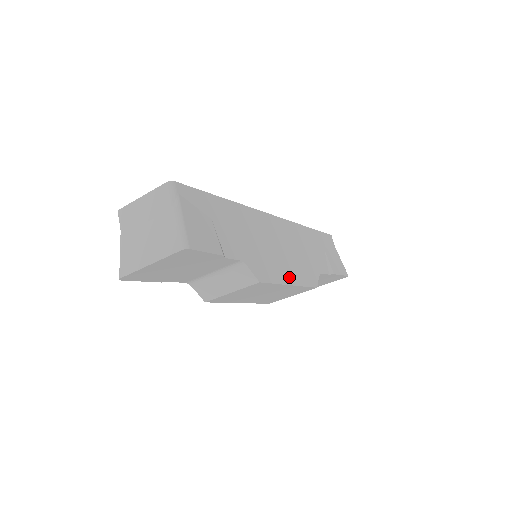
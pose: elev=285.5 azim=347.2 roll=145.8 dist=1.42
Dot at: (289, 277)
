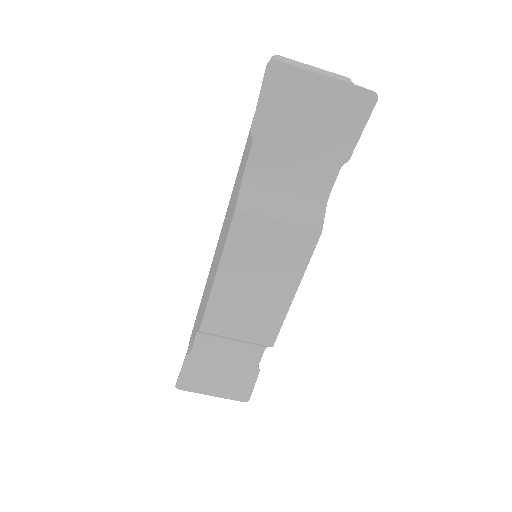
Dot at: occluded
